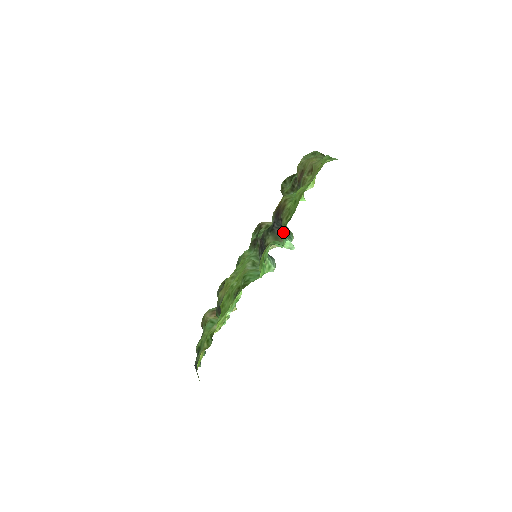
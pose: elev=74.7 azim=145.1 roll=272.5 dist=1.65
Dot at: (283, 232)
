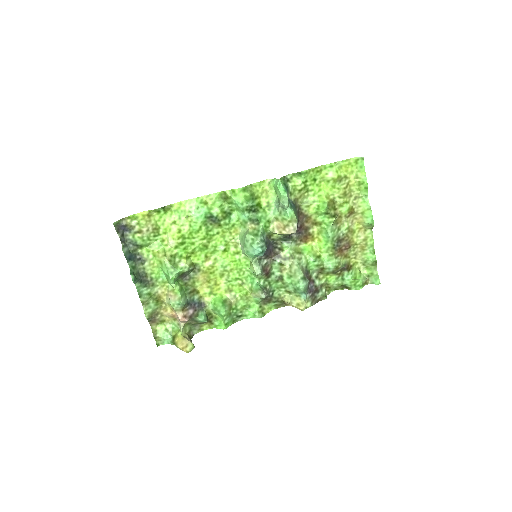
Dot at: (288, 183)
